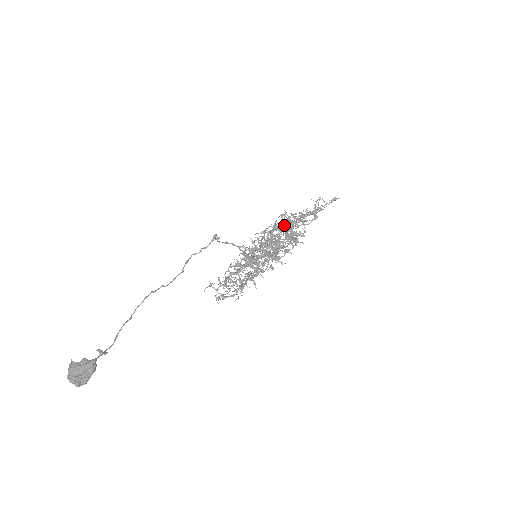
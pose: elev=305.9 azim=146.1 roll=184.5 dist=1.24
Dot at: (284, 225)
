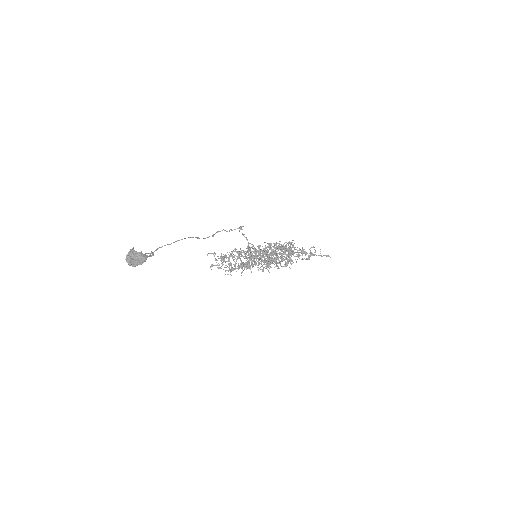
Dot at: occluded
